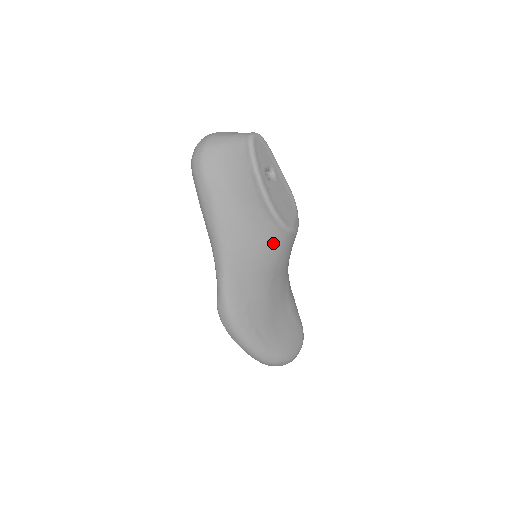
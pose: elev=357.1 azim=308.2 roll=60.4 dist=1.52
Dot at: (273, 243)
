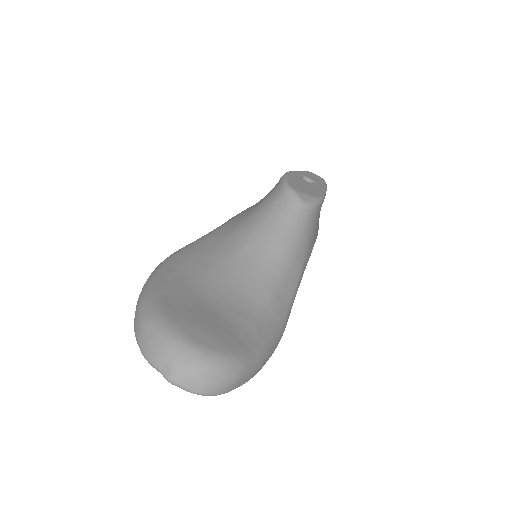
Dot at: (268, 201)
